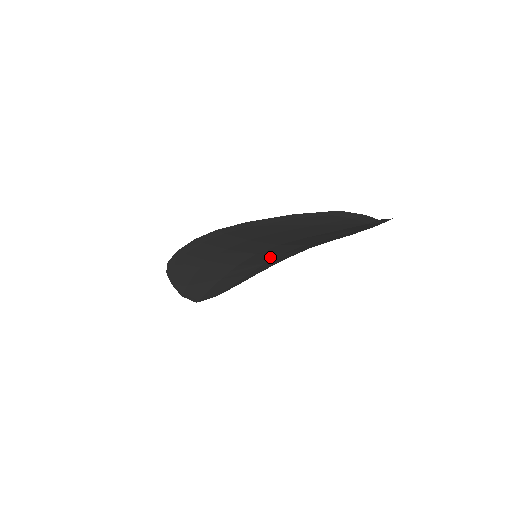
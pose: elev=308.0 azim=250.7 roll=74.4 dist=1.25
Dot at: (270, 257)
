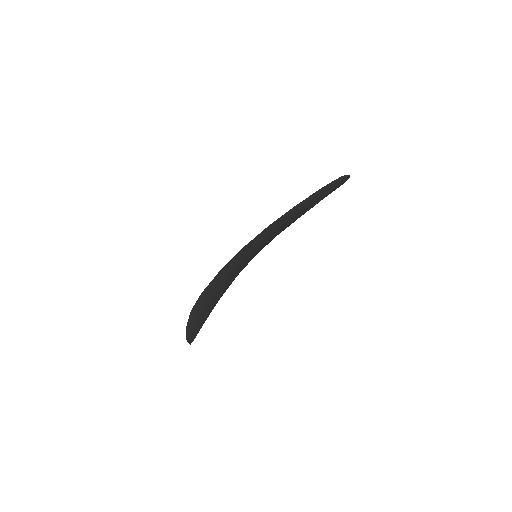
Dot at: occluded
